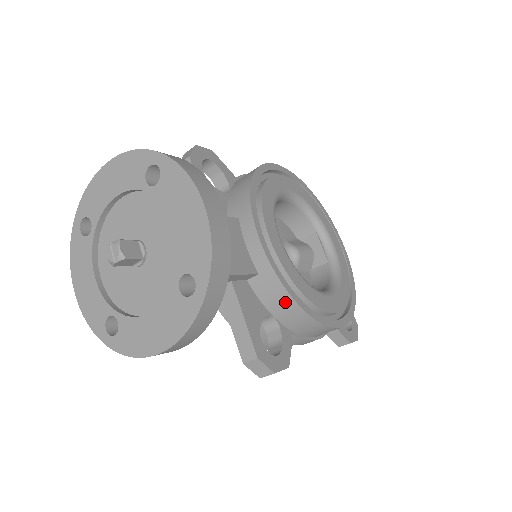
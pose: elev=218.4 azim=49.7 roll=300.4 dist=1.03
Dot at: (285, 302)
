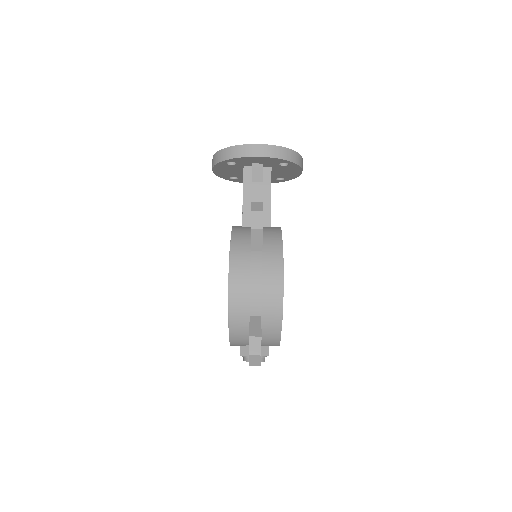
Dot at: (276, 234)
